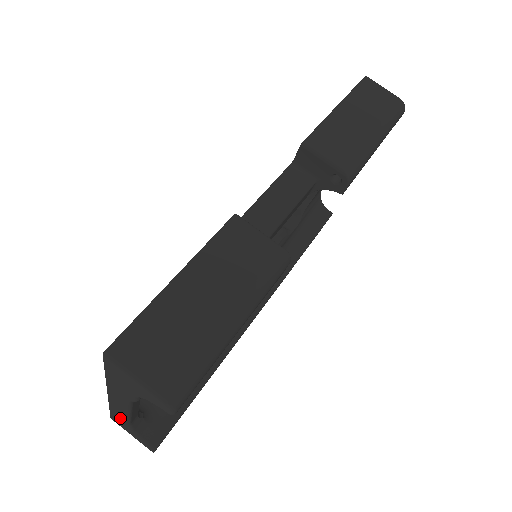
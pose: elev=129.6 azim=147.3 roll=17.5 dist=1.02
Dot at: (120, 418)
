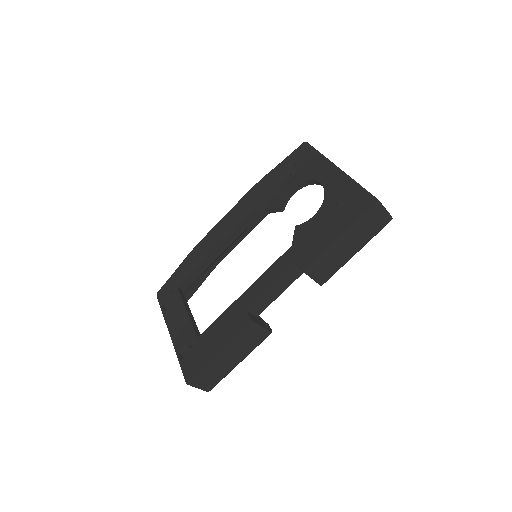
Dot at: occluded
